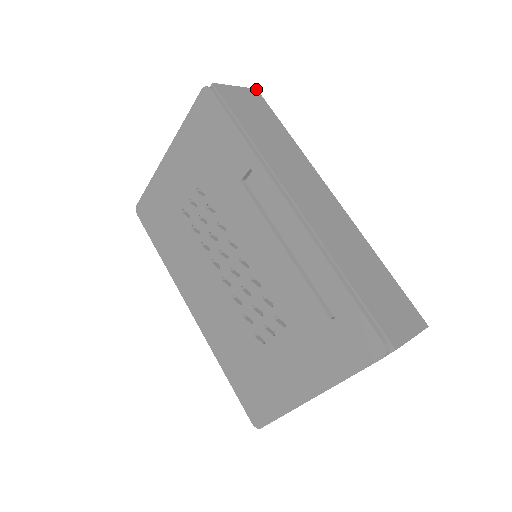
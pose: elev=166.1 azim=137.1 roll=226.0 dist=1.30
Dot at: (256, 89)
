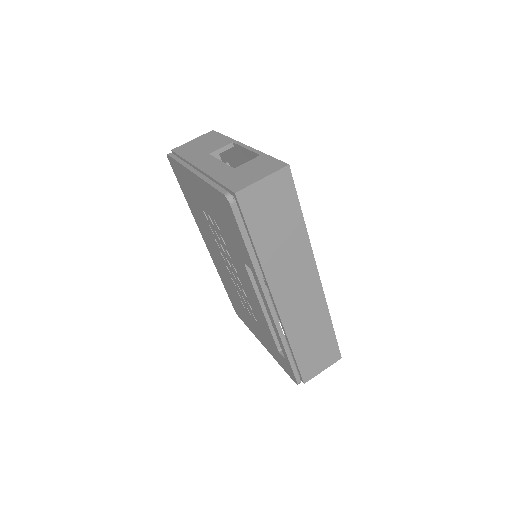
Dot at: (288, 166)
